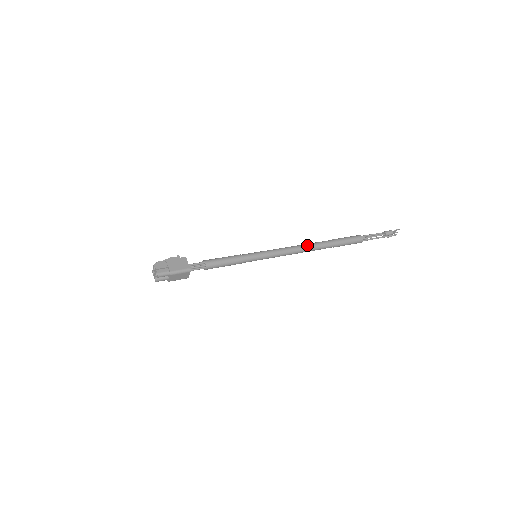
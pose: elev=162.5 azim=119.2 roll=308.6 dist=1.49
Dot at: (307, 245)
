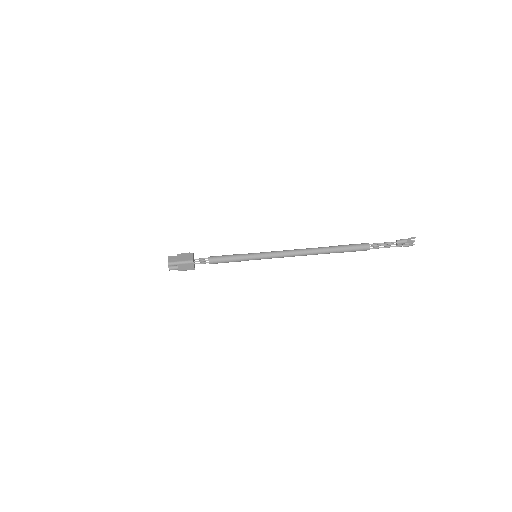
Dot at: (306, 249)
